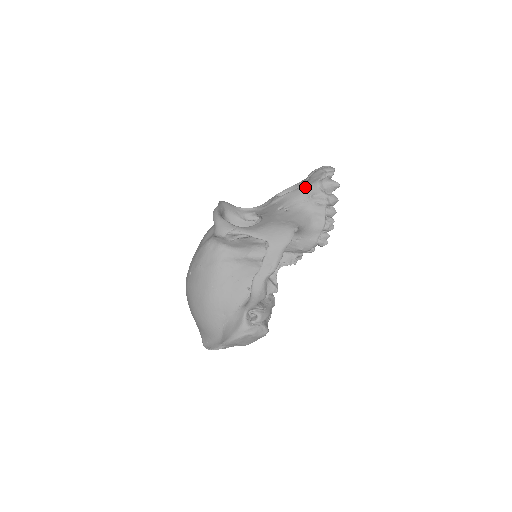
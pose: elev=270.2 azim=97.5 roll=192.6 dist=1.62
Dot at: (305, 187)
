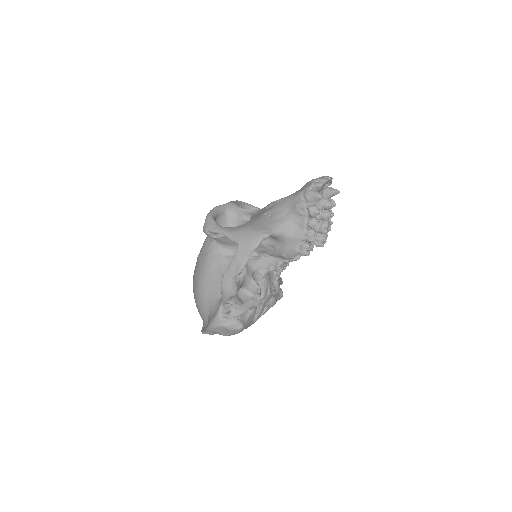
Dot at: (292, 196)
